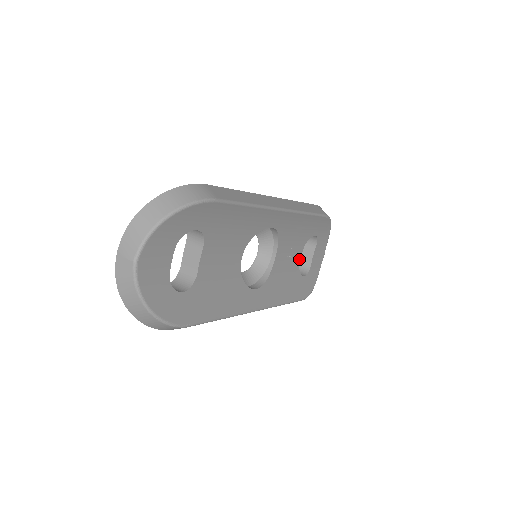
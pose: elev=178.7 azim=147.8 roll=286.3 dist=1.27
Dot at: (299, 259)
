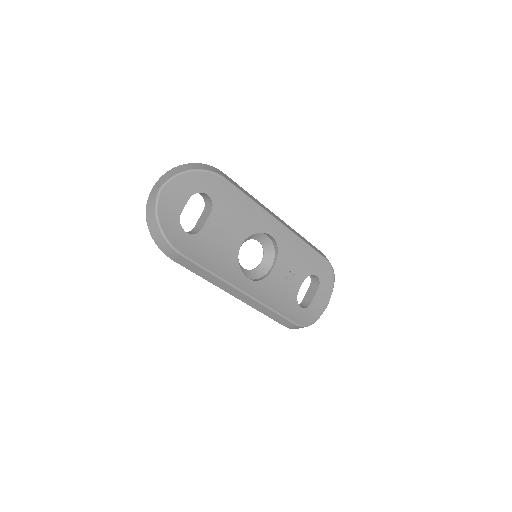
Dot at: (298, 288)
